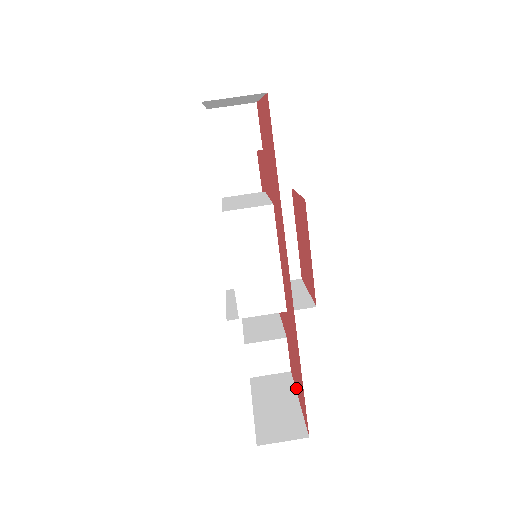
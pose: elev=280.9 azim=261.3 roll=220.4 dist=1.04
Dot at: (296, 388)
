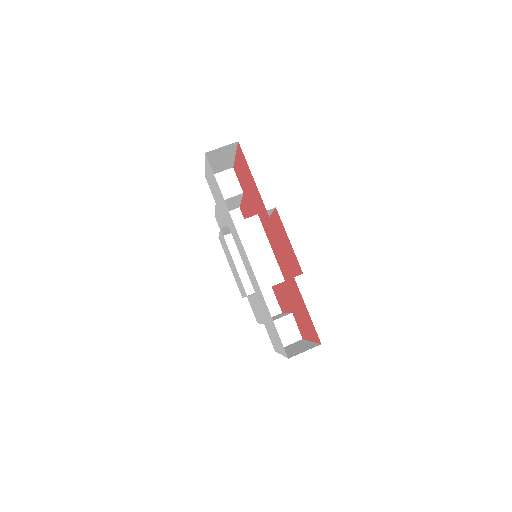
Dot at: (307, 337)
